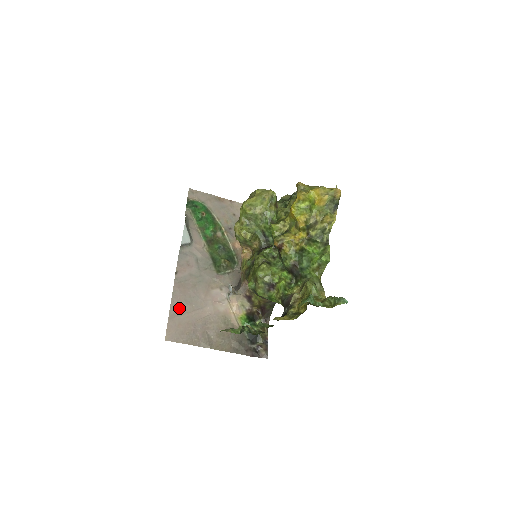
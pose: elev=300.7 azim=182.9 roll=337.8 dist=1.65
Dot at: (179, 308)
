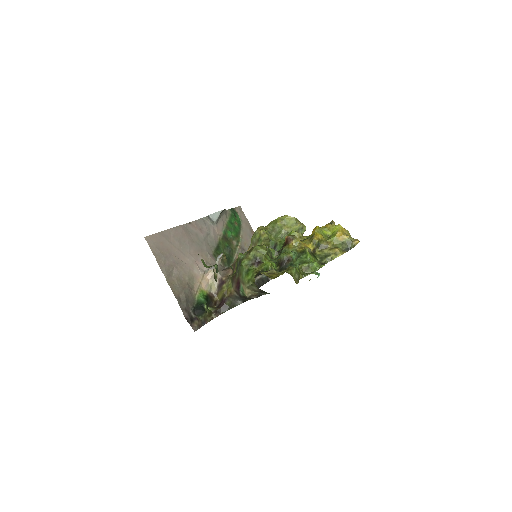
Dot at: (171, 237)
